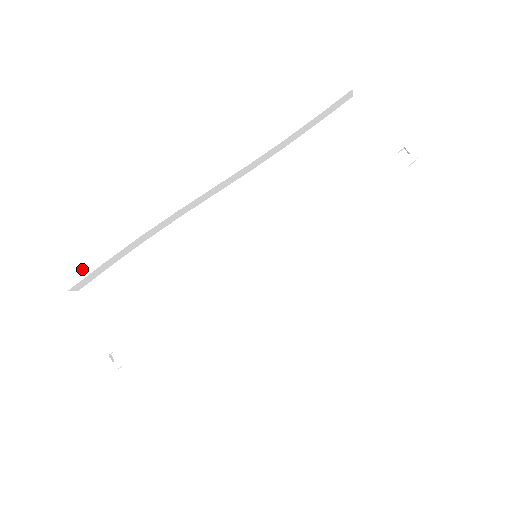
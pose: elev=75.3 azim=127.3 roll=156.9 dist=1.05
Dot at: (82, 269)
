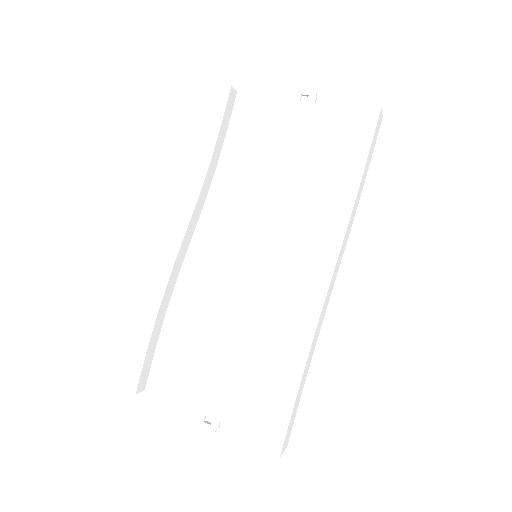
Dot at: occluded
